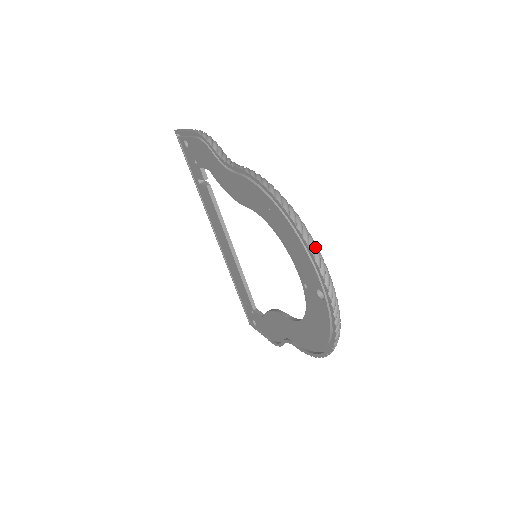
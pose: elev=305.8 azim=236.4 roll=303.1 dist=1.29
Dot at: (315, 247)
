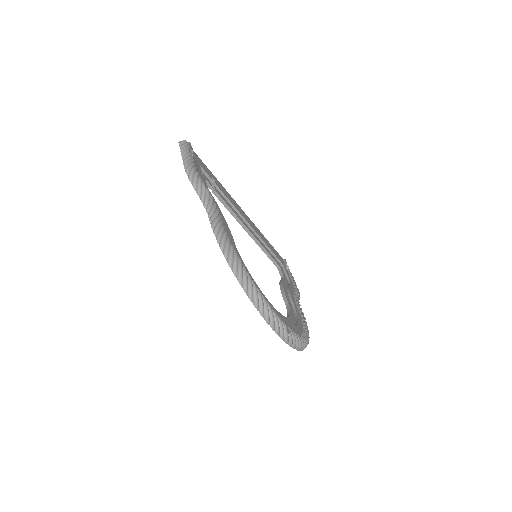
Dot at: (264, 307)
